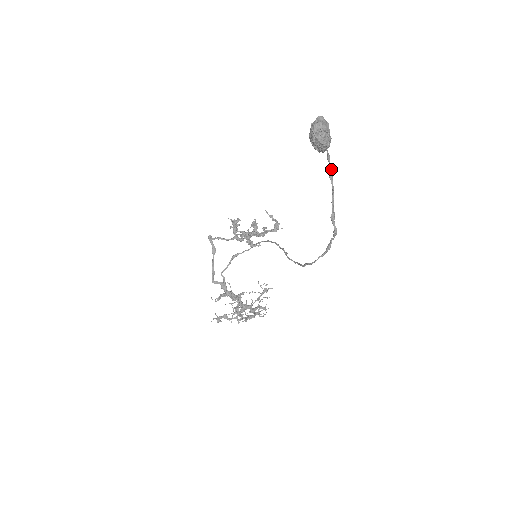
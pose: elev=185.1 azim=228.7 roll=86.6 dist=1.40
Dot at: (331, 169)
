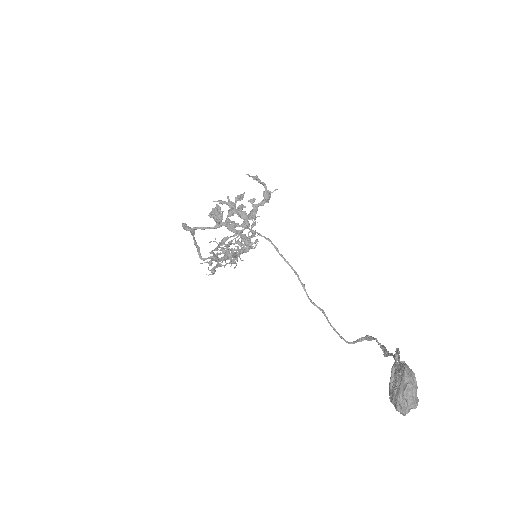
Dot at: occluded
